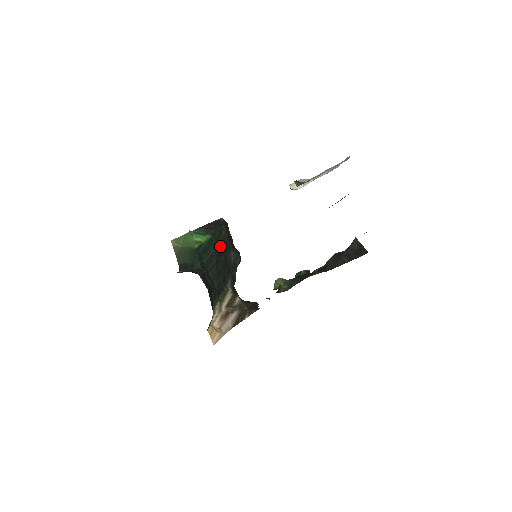
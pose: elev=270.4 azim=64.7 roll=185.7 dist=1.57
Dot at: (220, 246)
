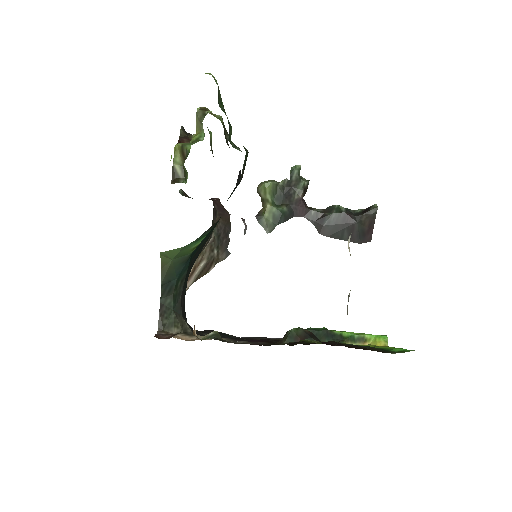
Dot at: occluded
